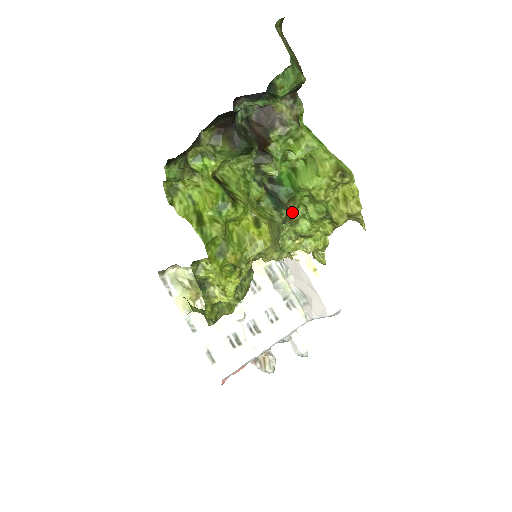
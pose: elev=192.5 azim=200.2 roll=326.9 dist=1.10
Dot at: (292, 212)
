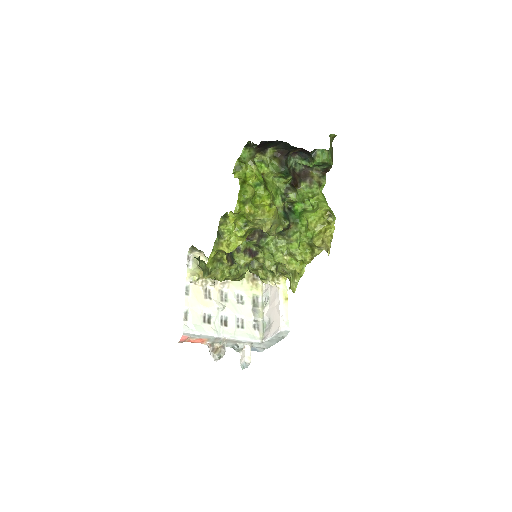
Dot at: (292, 232)
